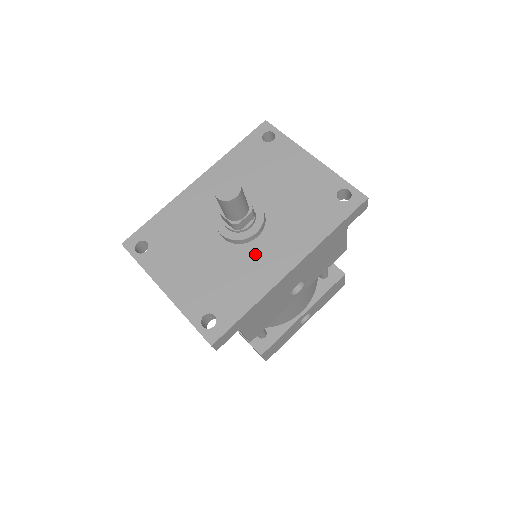
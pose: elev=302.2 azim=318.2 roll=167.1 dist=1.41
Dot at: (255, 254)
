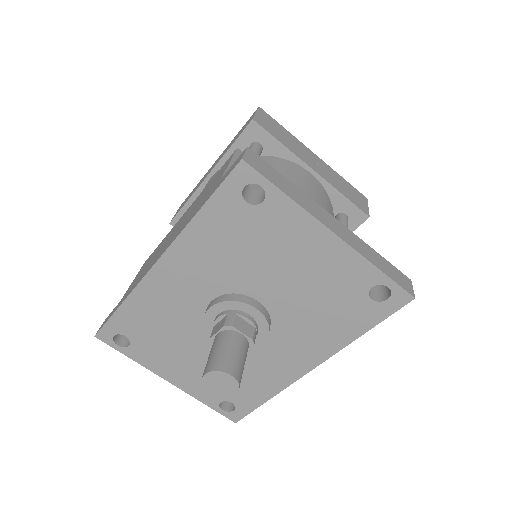
Dot at: (264, 355)
